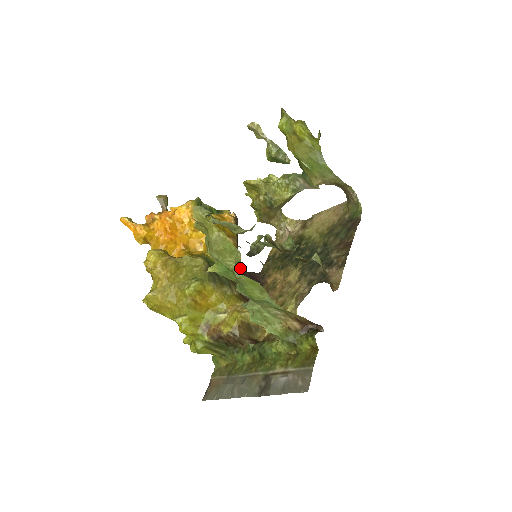
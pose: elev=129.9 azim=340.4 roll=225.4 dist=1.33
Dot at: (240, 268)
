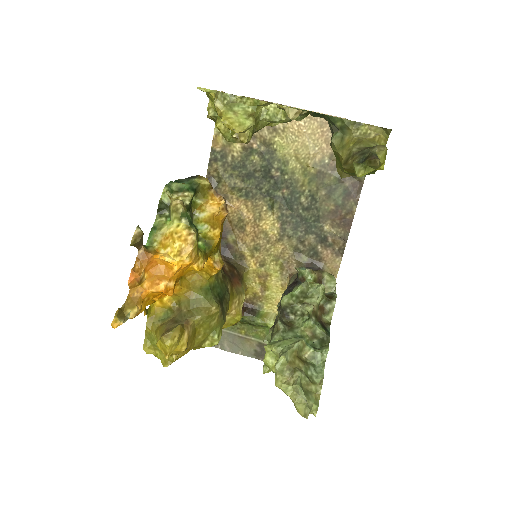
Dot at: occluded
